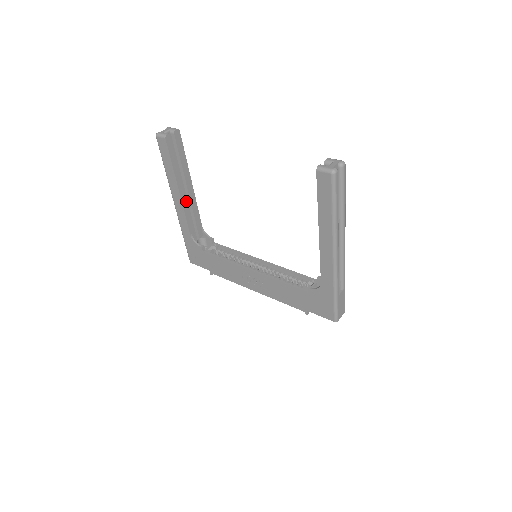
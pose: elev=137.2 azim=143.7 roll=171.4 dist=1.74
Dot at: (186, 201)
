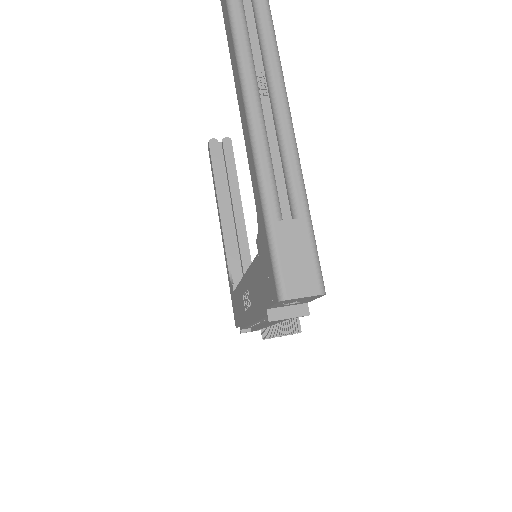
Dot at: (229, 223)
